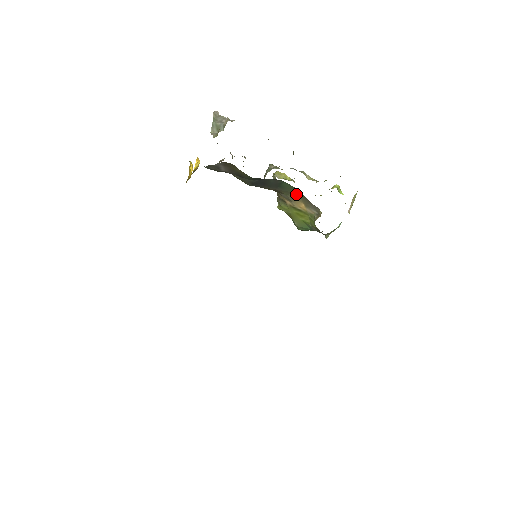
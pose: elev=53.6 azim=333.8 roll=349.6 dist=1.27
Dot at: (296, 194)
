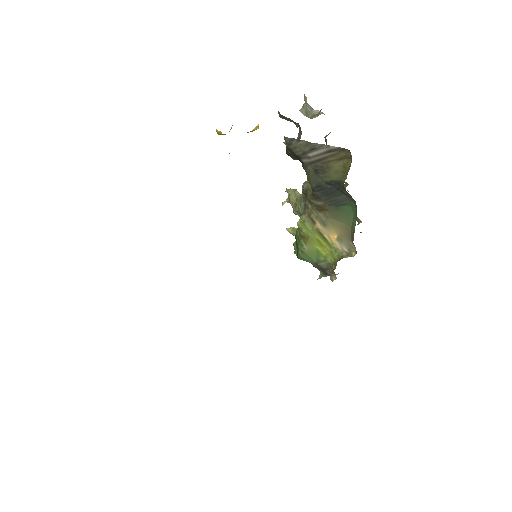
Dot at: (341, 223)
